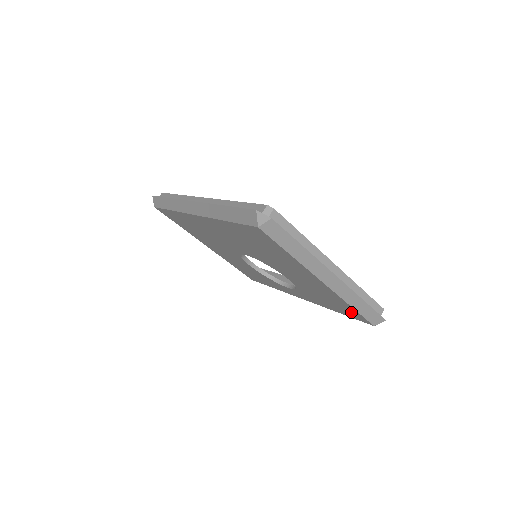
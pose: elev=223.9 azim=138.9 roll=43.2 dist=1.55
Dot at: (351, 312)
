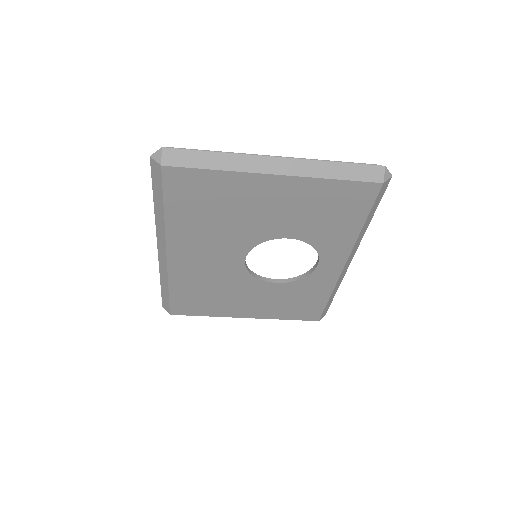
Dot at: (352, 195)
